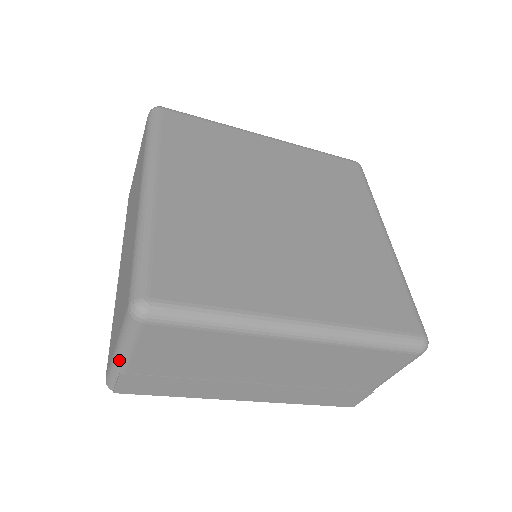
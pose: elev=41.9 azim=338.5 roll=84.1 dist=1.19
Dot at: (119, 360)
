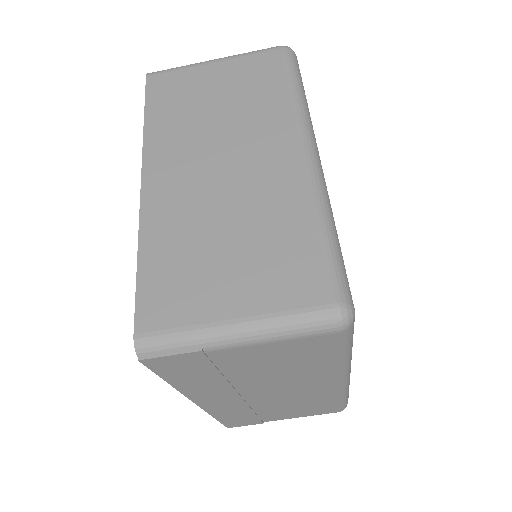
Dot at: (227, 339)
